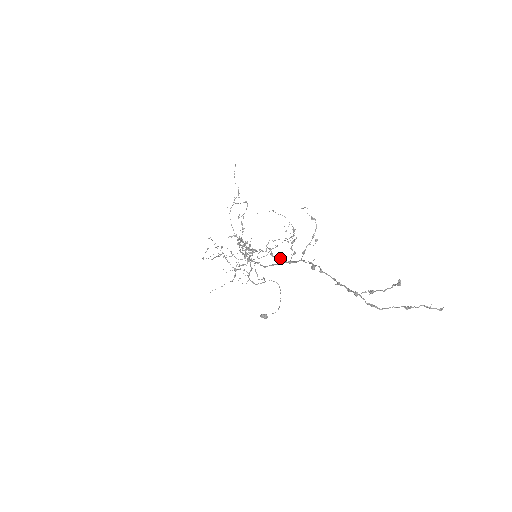
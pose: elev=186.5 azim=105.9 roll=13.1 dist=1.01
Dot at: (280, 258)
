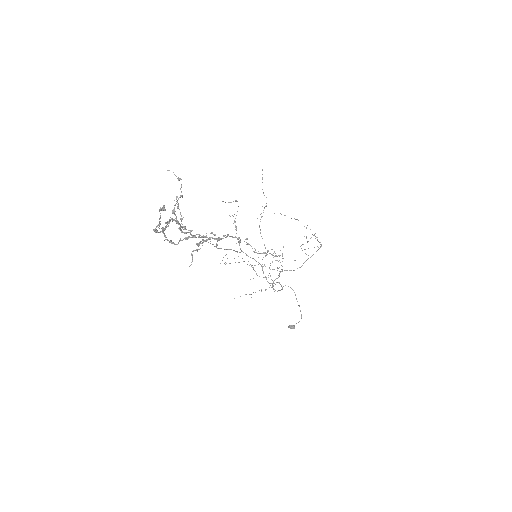
Dot at: (192, 230)
